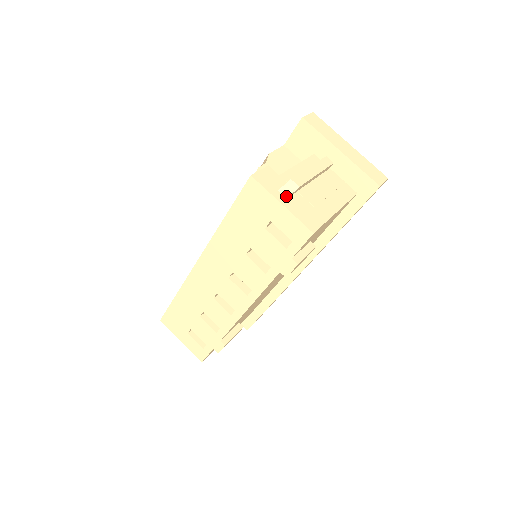
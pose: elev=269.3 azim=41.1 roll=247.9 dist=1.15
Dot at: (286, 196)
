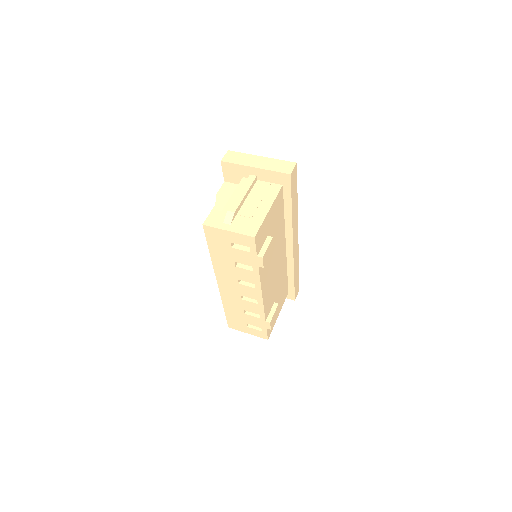
Dot at: (229, 223)
